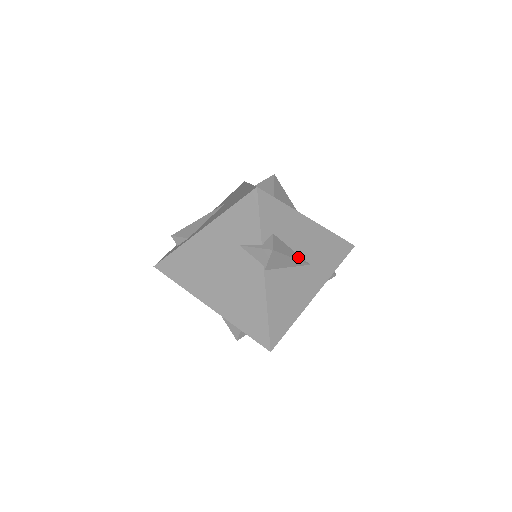
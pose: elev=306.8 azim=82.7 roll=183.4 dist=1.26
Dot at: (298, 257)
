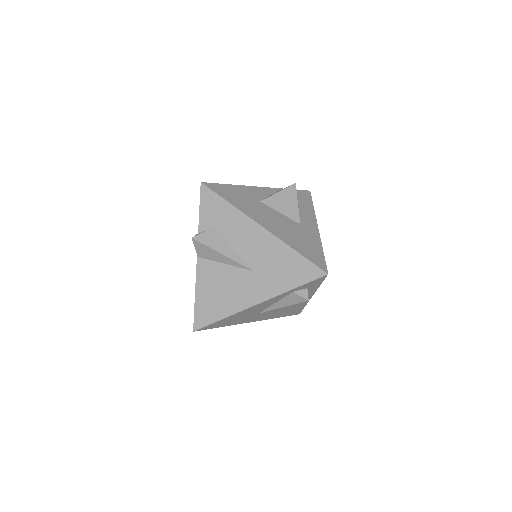
Dot at: (236, 257)
